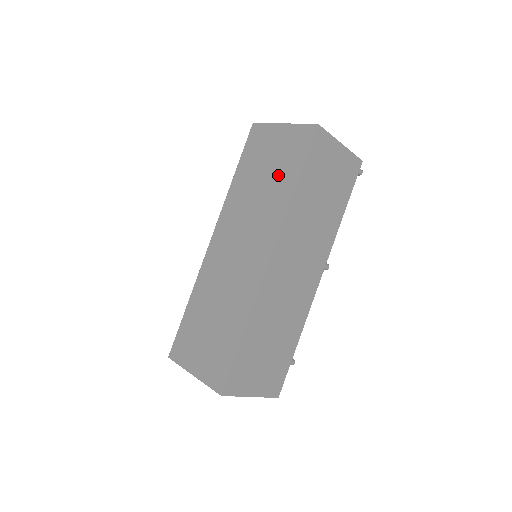
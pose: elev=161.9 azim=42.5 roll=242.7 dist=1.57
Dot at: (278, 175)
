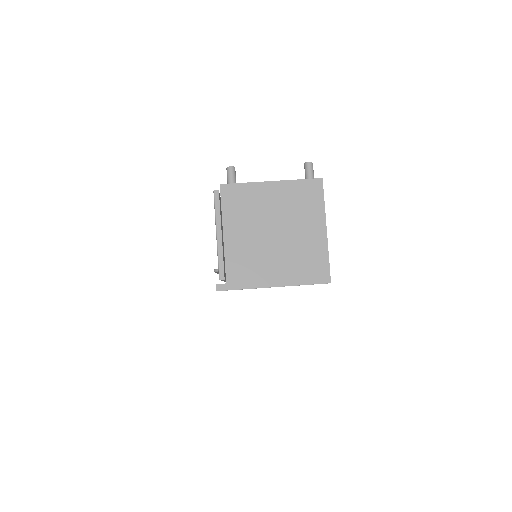
Dot at: occluded
